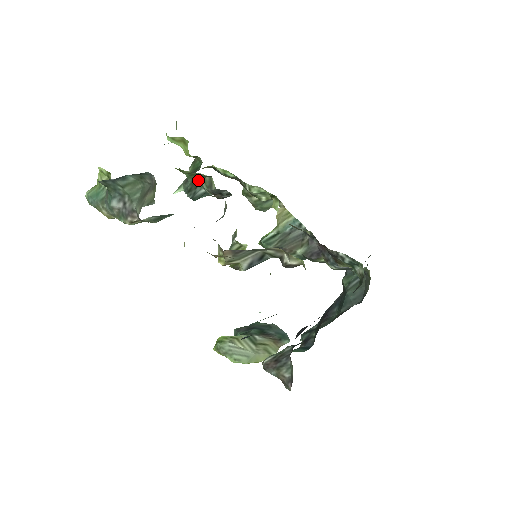
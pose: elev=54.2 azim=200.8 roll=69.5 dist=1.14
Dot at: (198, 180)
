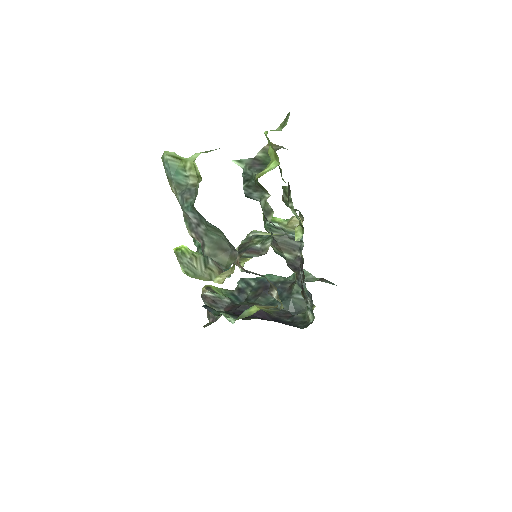
Dot at: (261, 188)
